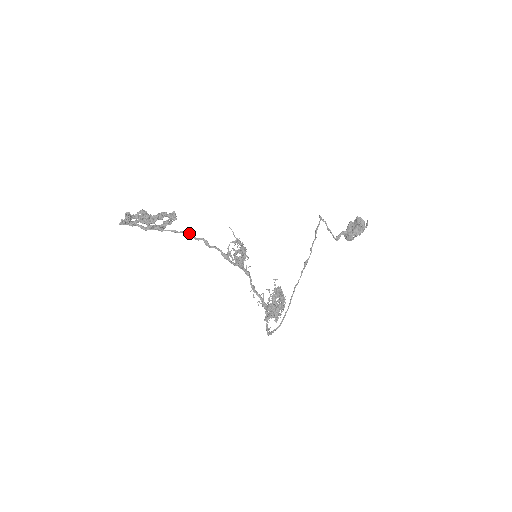
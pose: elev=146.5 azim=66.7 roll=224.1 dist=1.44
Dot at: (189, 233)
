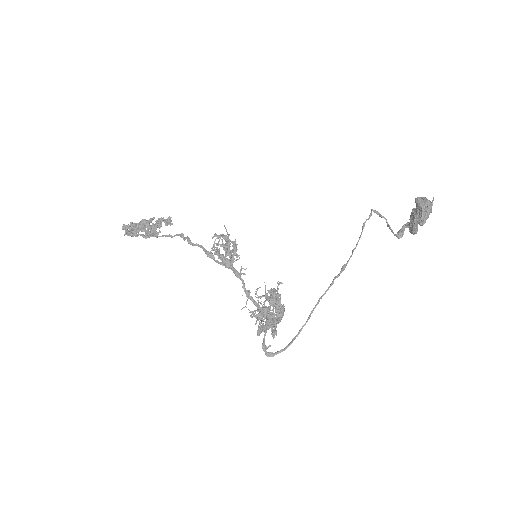
Dot at: (181, 235)
